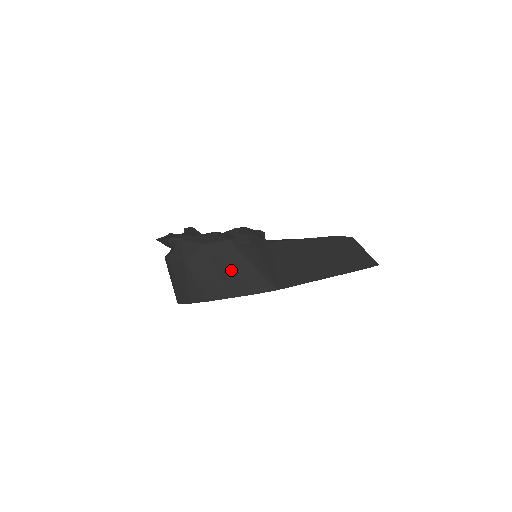
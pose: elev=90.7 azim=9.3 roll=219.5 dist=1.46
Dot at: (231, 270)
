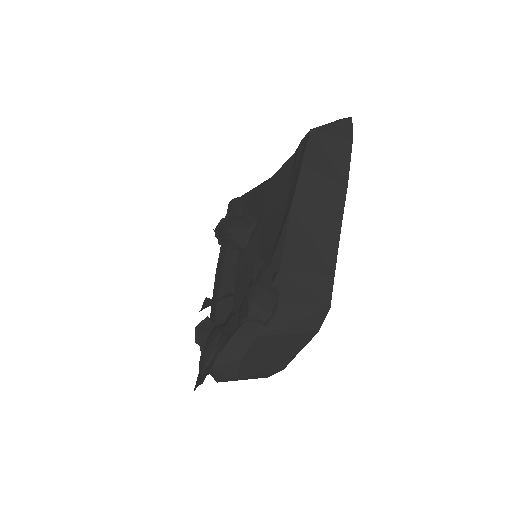
Dot at: (281, 345)
